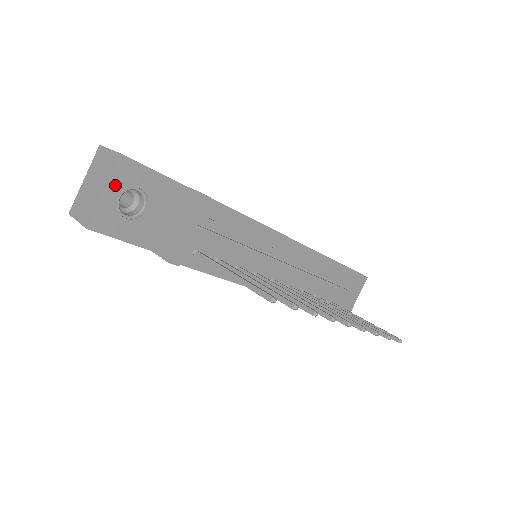
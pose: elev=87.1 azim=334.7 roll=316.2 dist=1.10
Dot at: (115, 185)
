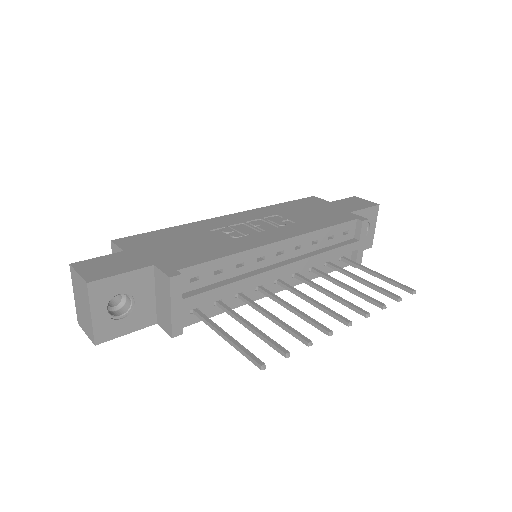
Dot at: (97, 305)
